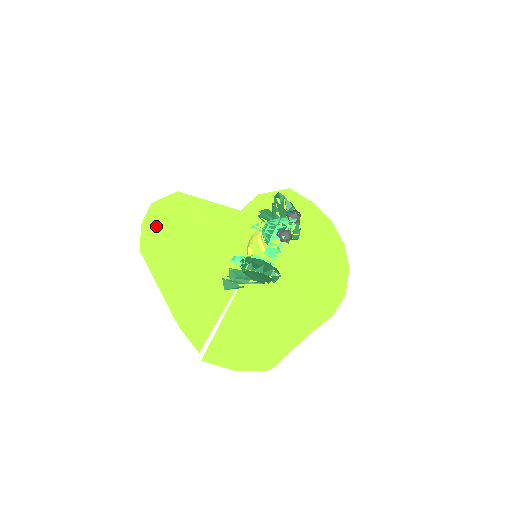
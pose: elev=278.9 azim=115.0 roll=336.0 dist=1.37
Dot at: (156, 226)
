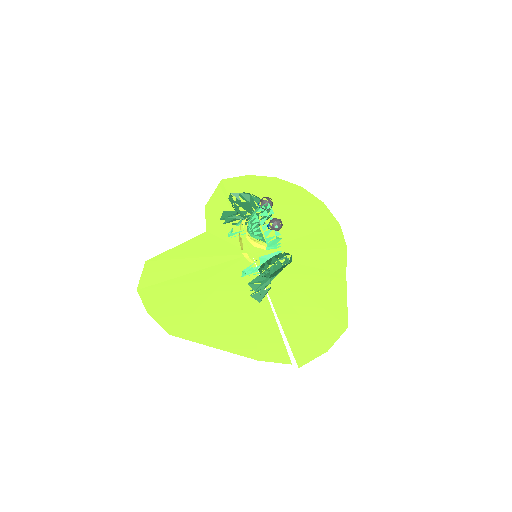
Dot at: (160, 304)
